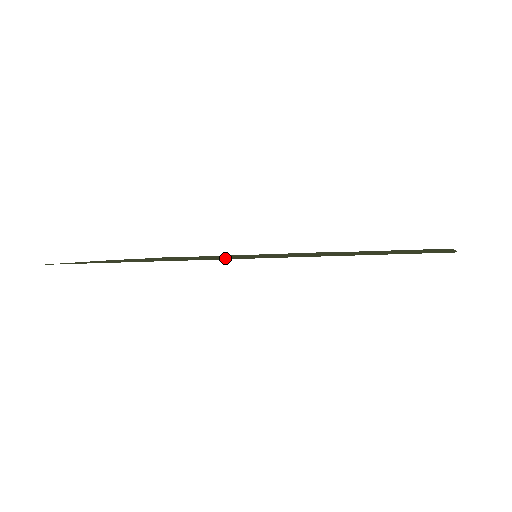
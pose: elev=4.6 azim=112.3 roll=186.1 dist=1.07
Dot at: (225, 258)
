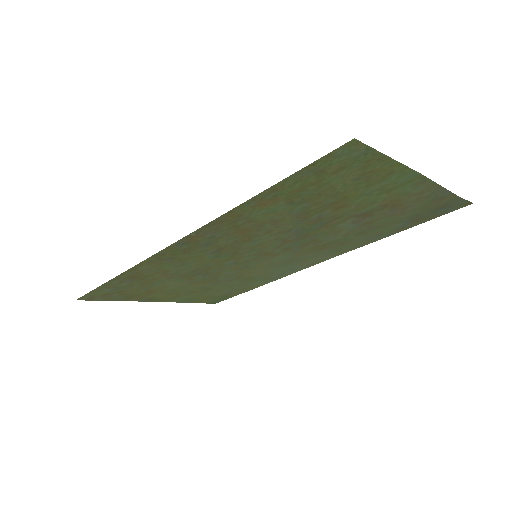
Dot at: (197, 245)
